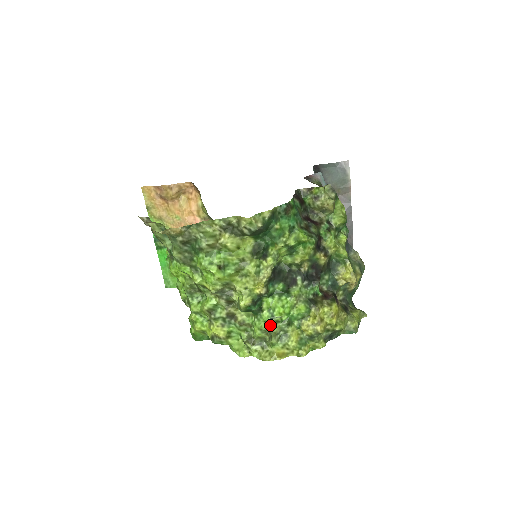
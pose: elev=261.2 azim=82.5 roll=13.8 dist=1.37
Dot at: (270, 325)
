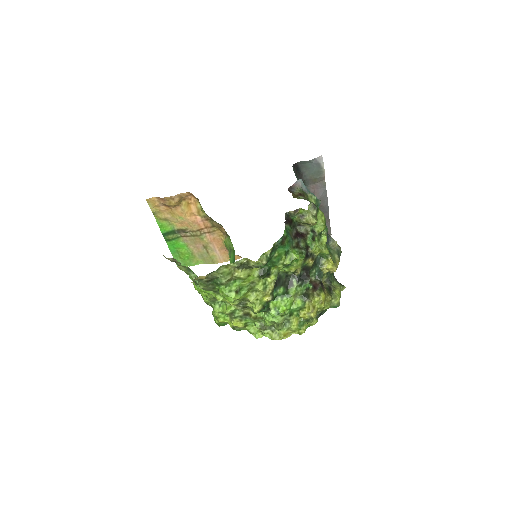
Dot at: (277, 319)
